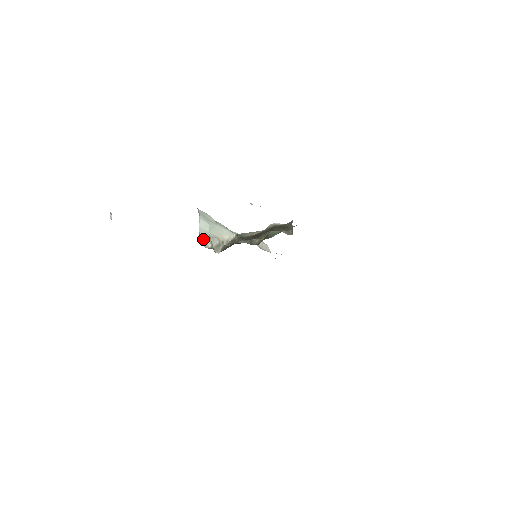
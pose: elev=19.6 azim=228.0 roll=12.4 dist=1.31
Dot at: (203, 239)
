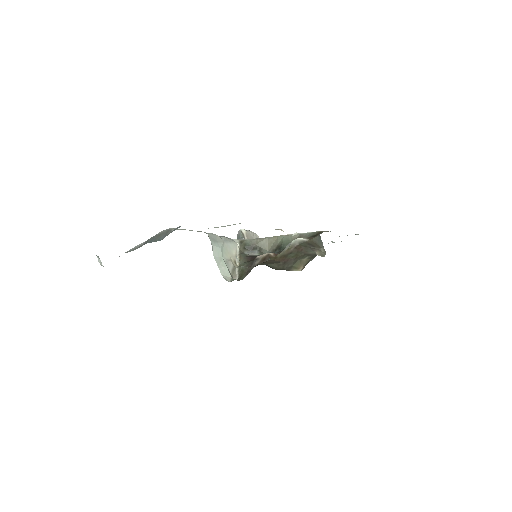
Dot at: (222, 271)
